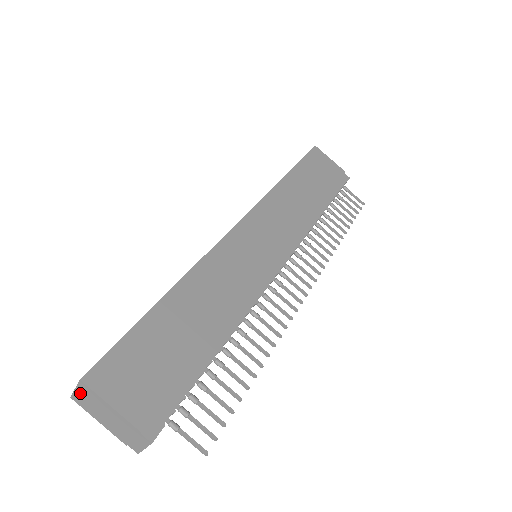
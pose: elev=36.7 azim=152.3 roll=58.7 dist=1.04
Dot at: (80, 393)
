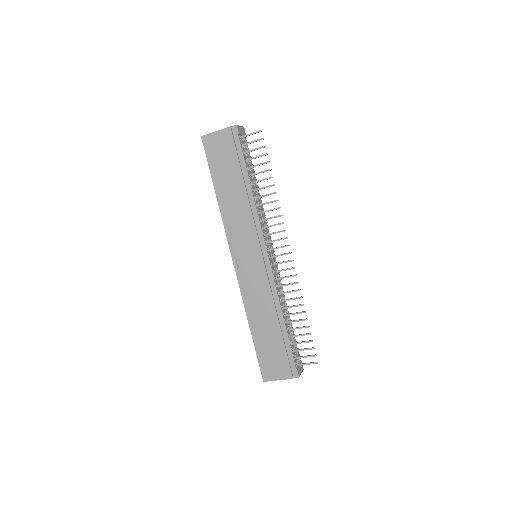
Dot at: occluded
